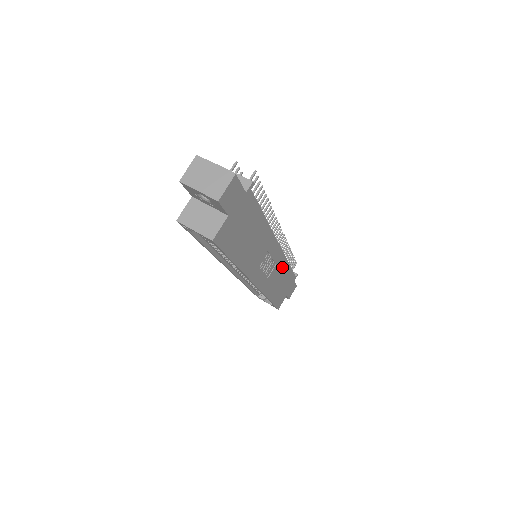
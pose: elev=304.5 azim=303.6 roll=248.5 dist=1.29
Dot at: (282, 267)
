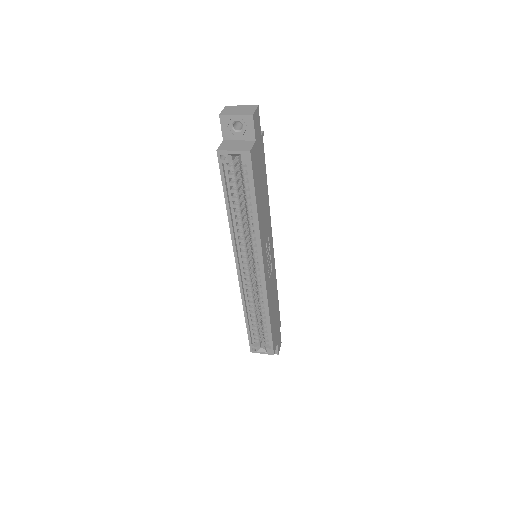
Dot at: (274, 284)
